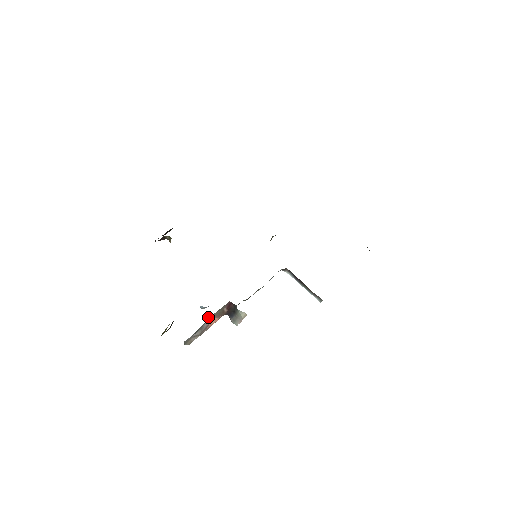
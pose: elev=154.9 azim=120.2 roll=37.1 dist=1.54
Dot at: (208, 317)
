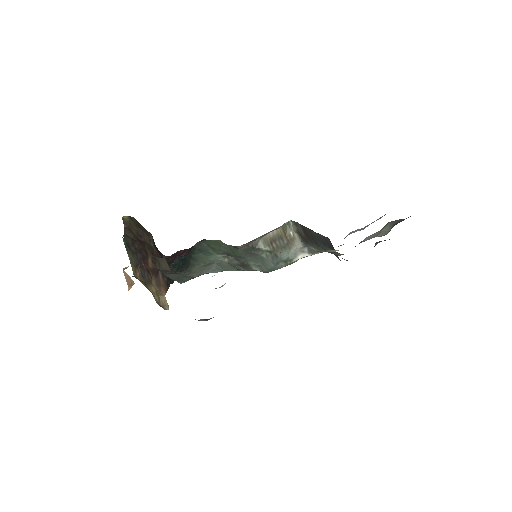
Dot at: occluded
